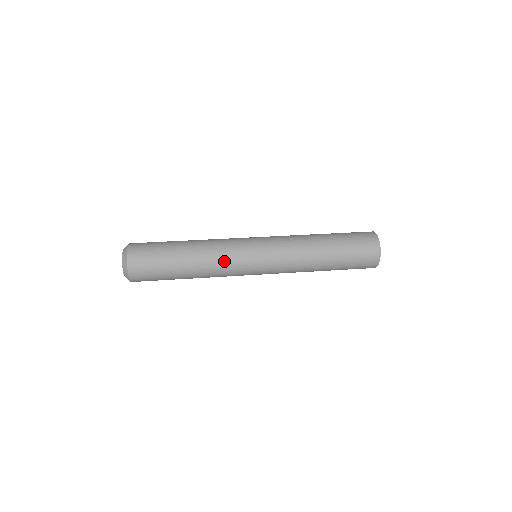
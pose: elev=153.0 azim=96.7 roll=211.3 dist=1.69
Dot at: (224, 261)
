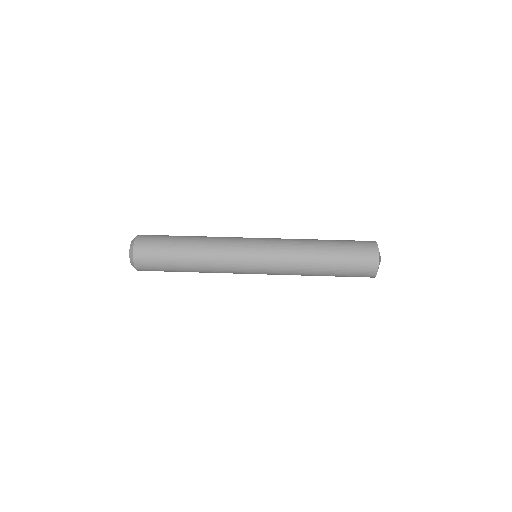
Dot at: (223, 272)
